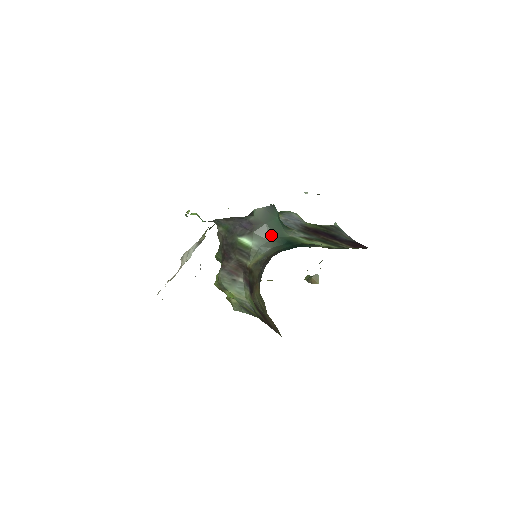
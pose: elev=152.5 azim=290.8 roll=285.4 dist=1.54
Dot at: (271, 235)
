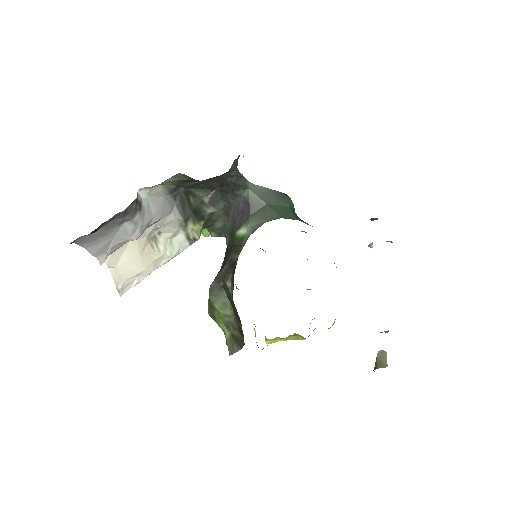
Dot at: (271, 216)
